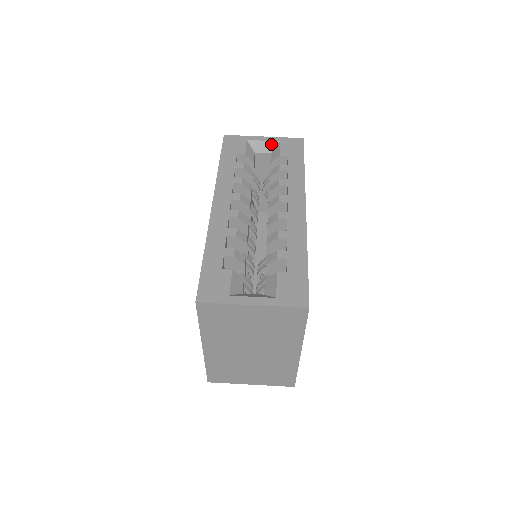
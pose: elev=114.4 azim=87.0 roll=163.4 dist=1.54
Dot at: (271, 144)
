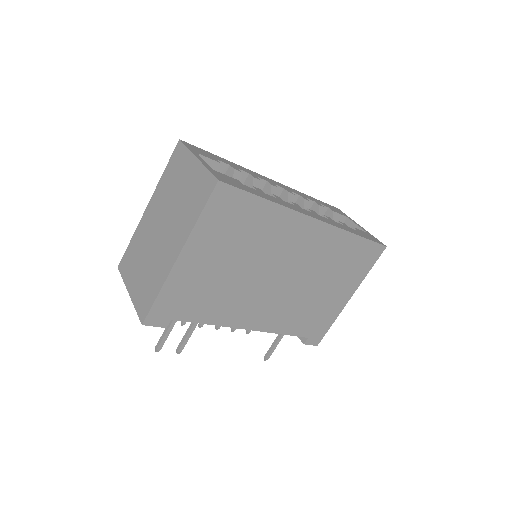
Dot at: occluded
